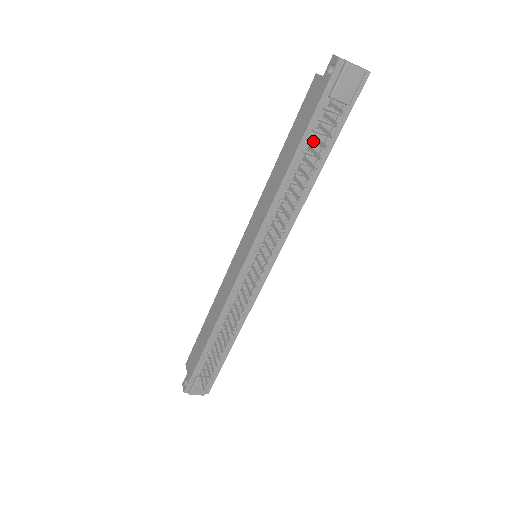
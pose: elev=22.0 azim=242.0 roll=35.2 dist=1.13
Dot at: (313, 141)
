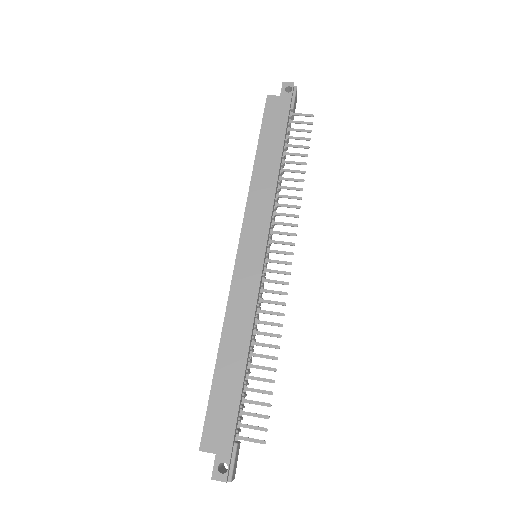
Dot at: occluded
